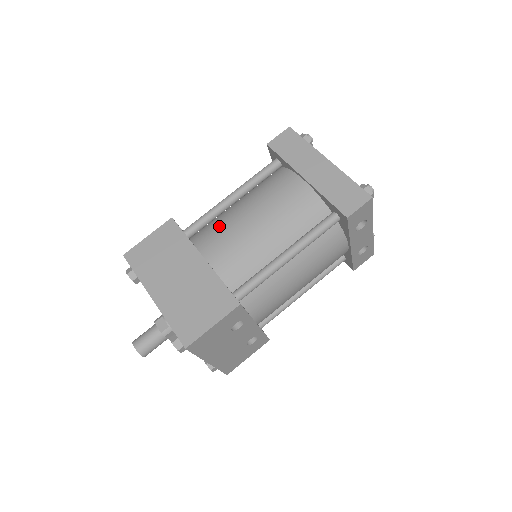
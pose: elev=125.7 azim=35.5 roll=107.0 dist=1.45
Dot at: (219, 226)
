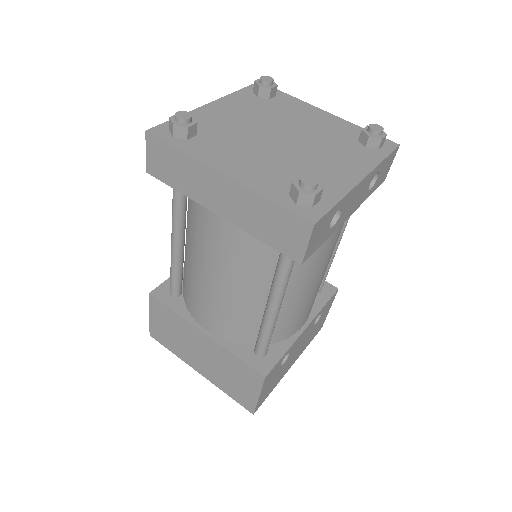
Dot at: (191, 288)
